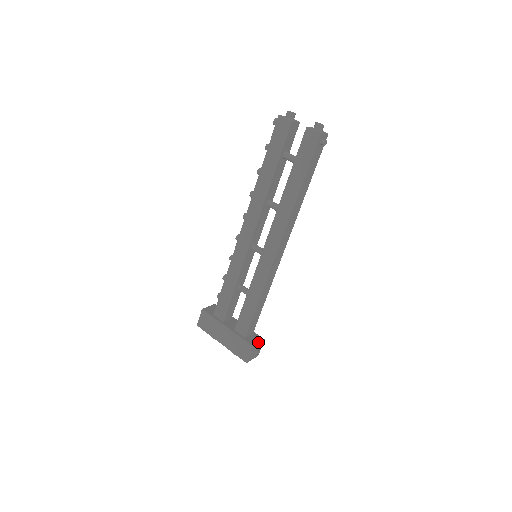
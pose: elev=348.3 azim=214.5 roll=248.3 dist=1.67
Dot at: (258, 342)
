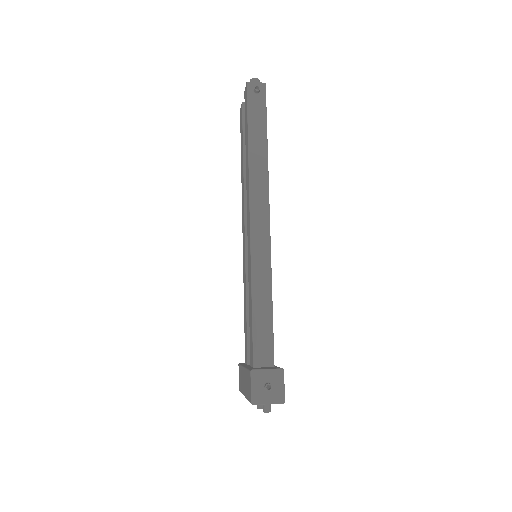
Dot at: (266, 368)
